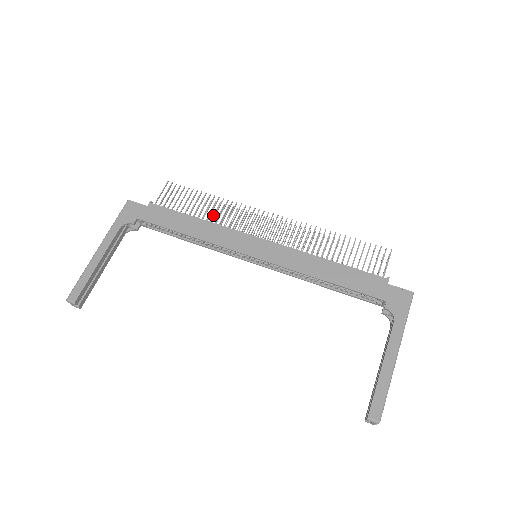
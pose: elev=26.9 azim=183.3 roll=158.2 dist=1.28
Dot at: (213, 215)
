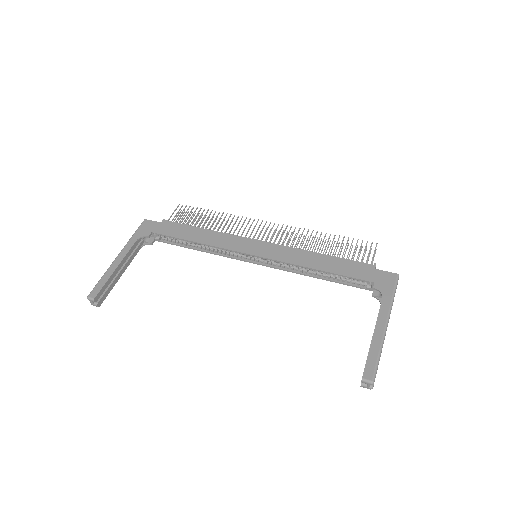
Dot at: occluded
